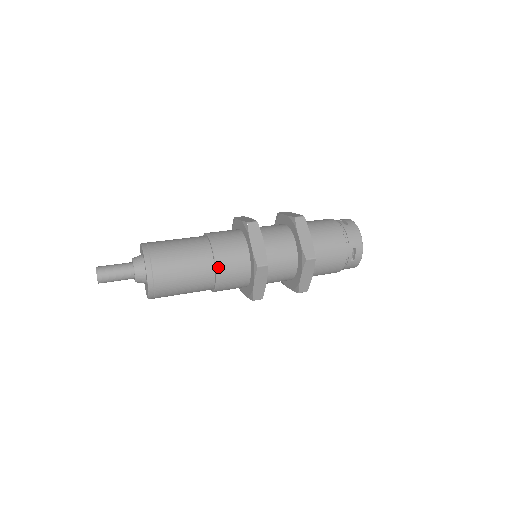
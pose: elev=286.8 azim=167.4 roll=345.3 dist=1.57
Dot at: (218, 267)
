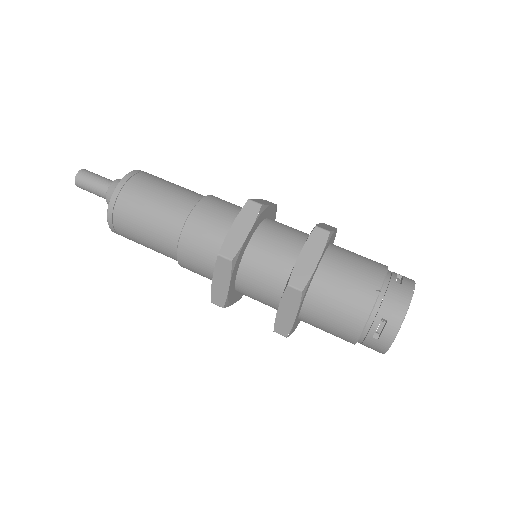
Dot at: (184, 233)
